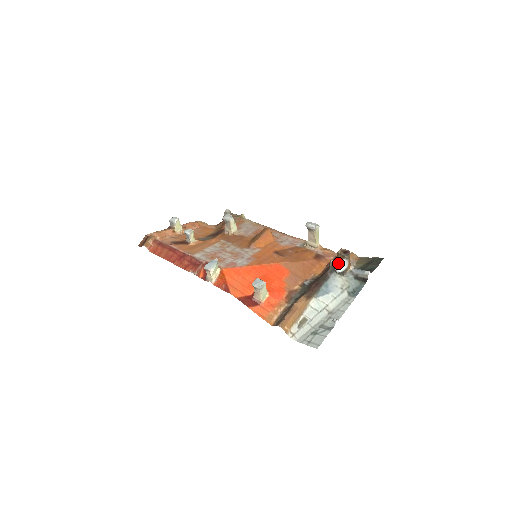
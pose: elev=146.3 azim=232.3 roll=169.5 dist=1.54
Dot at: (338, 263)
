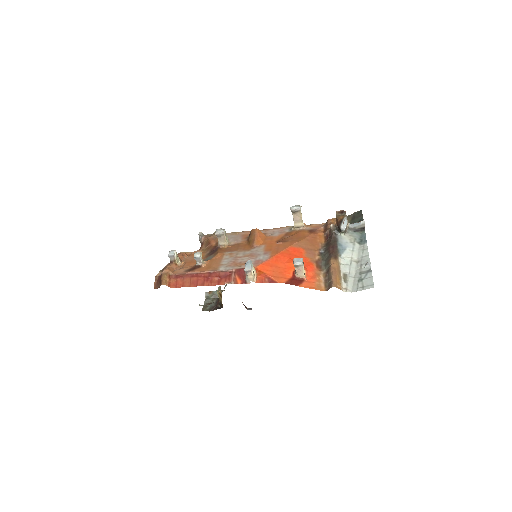
Dot at: (342, 222)
